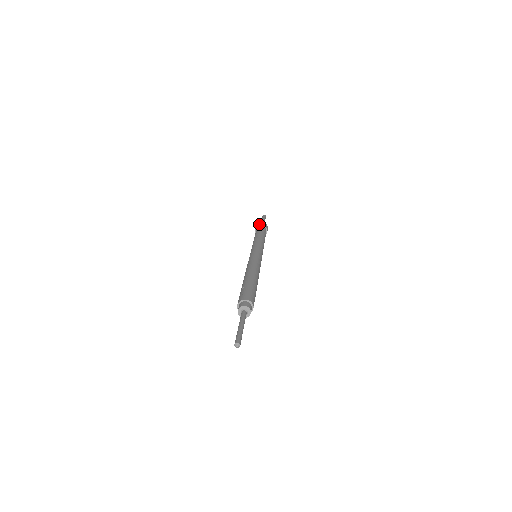
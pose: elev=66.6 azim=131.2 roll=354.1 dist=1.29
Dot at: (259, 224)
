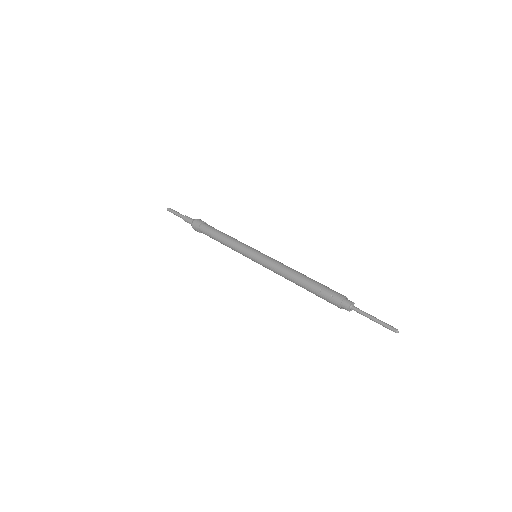
Dot at: (199, 223)
